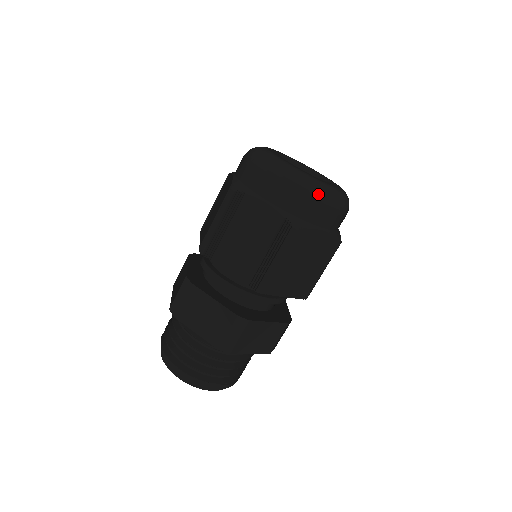
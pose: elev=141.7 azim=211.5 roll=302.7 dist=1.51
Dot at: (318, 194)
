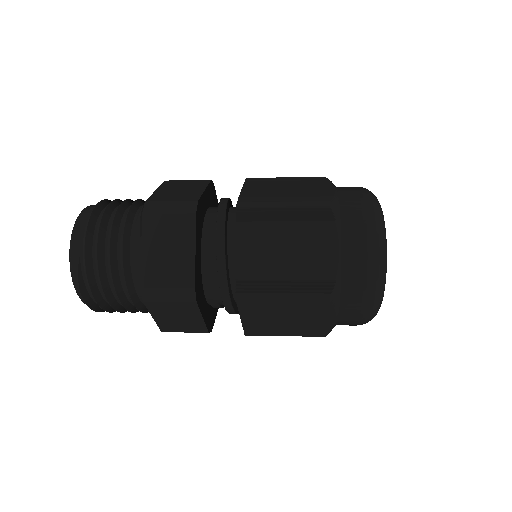
Dot at: (376, 222)
